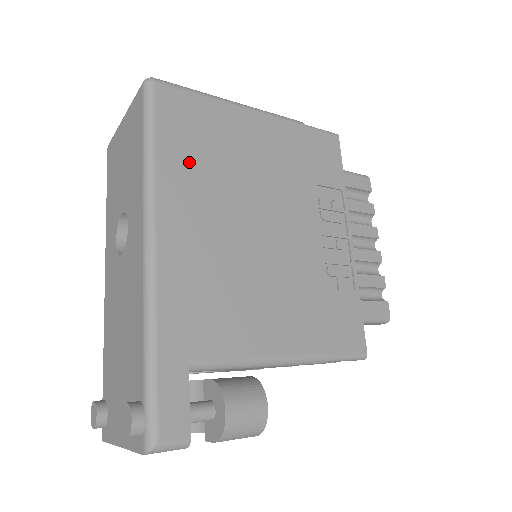
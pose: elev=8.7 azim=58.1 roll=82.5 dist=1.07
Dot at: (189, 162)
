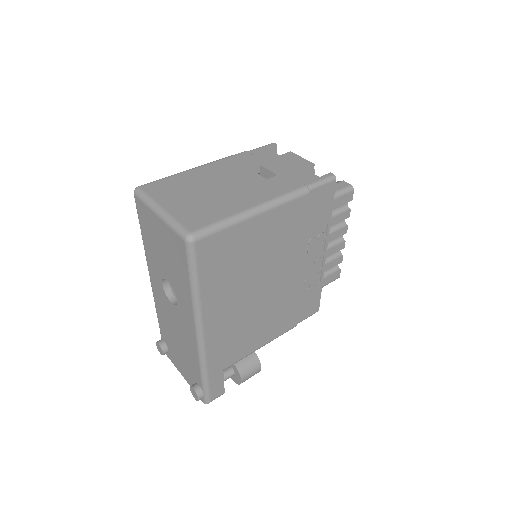
Dot at: (221, 280)
